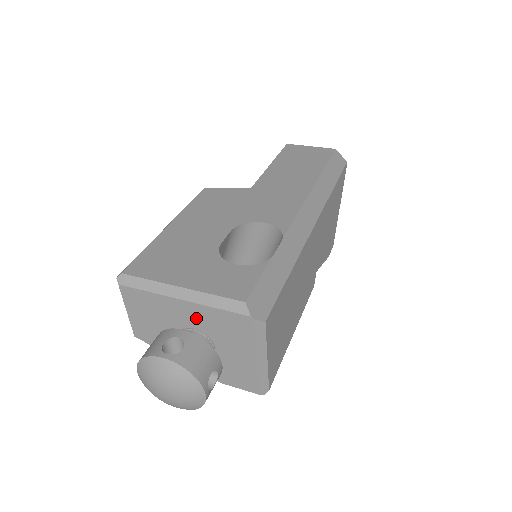
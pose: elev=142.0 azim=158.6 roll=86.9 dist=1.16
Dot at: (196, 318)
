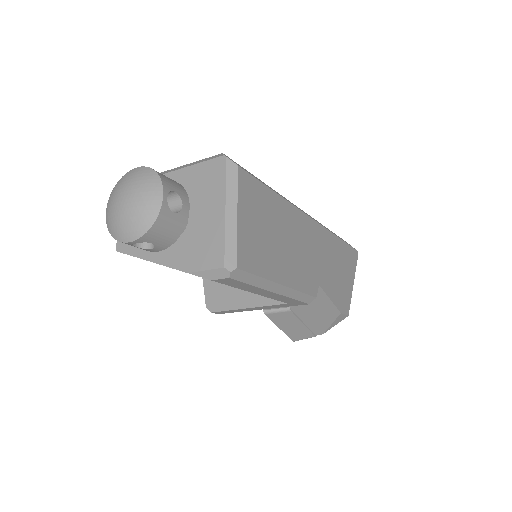
Dot at: occluded
